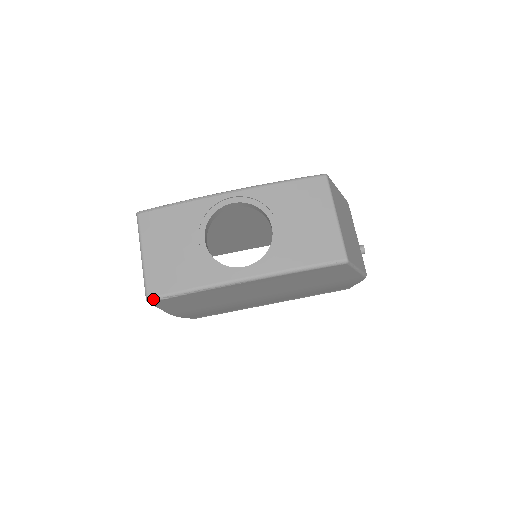
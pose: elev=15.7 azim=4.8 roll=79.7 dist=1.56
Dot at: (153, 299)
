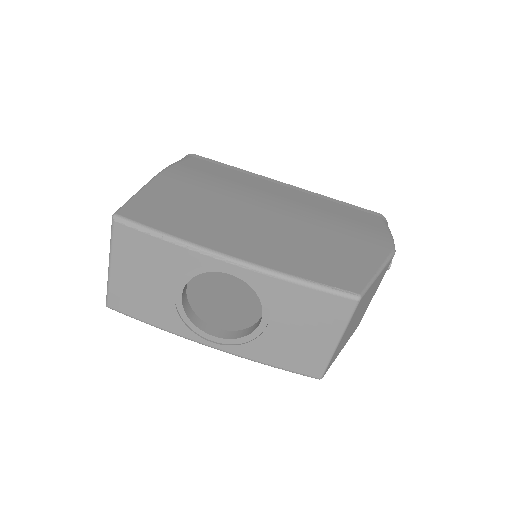
Dot at: (113, 309)
